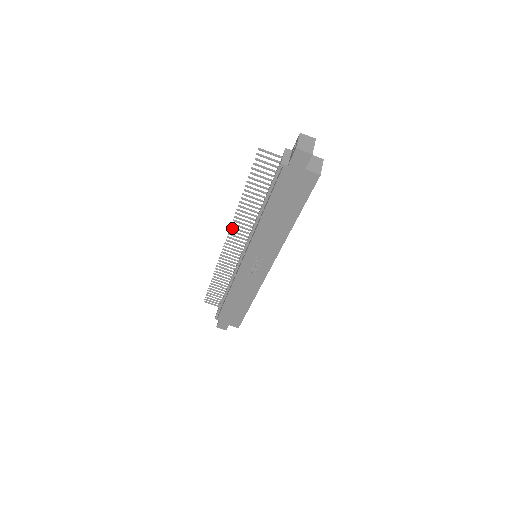
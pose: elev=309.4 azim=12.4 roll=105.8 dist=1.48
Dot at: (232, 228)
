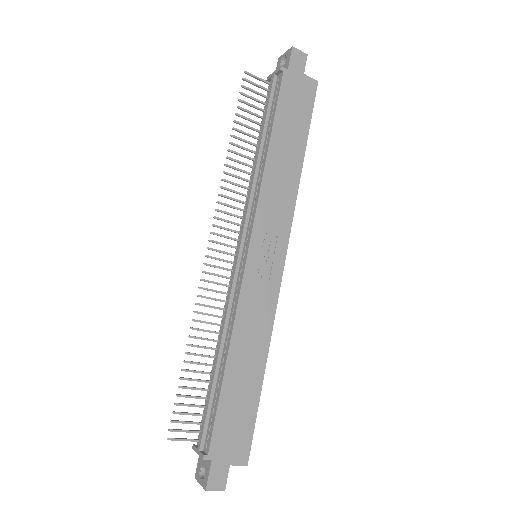
Dot at: (218, 210)
